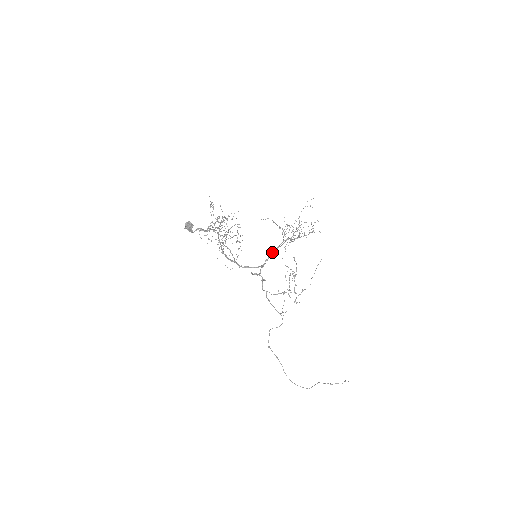
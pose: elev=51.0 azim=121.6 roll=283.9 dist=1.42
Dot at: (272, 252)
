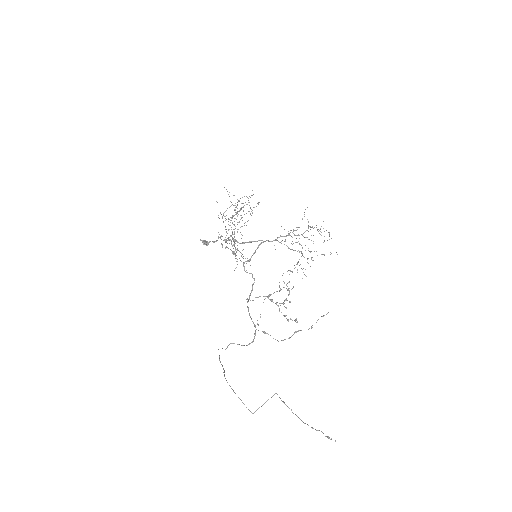
Dot at: (275, 240)
